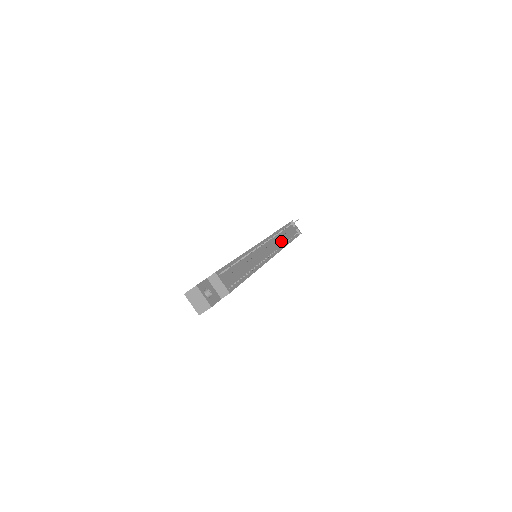
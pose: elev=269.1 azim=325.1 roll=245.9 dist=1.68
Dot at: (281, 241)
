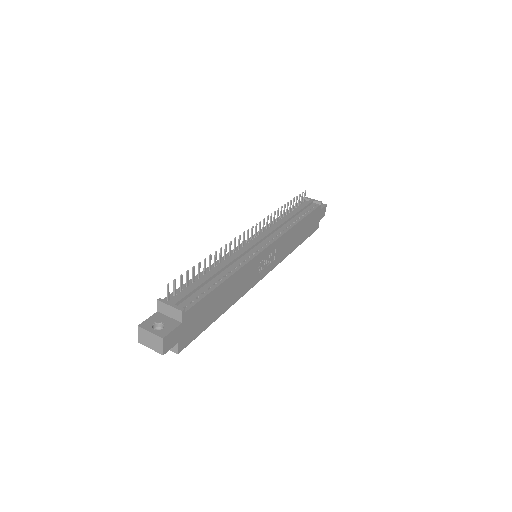
Dot at: (286, 224)
